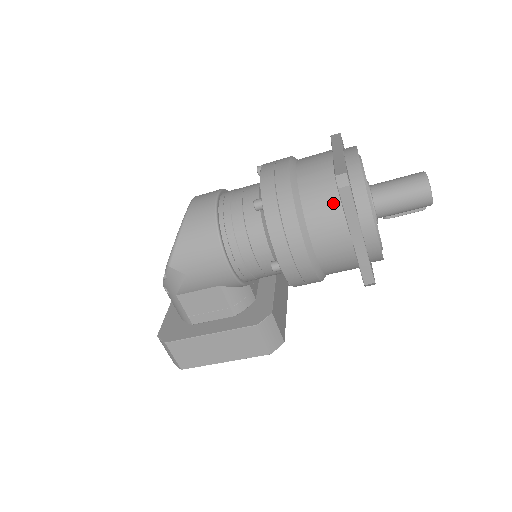
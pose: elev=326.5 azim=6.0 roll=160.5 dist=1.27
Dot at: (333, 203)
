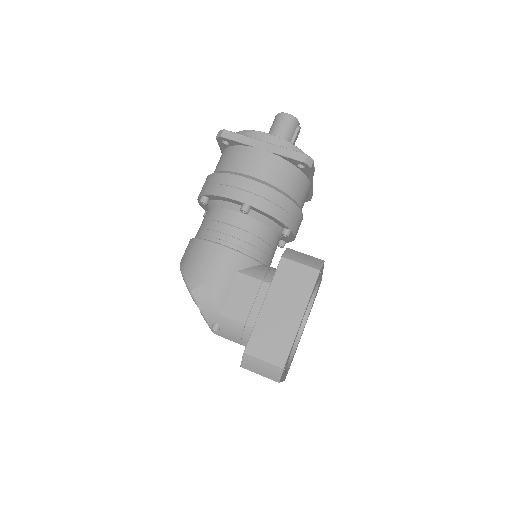
Dot at: (233, 151)
